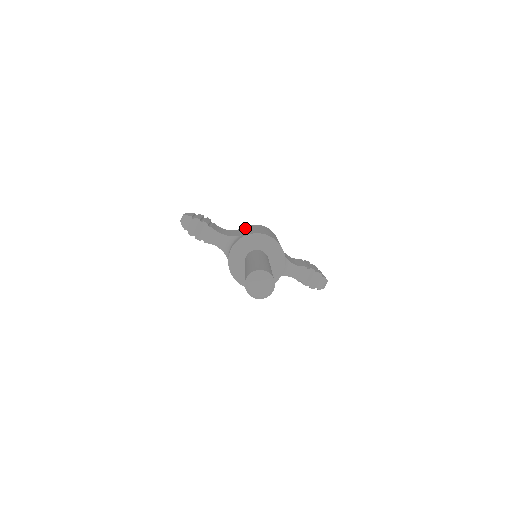
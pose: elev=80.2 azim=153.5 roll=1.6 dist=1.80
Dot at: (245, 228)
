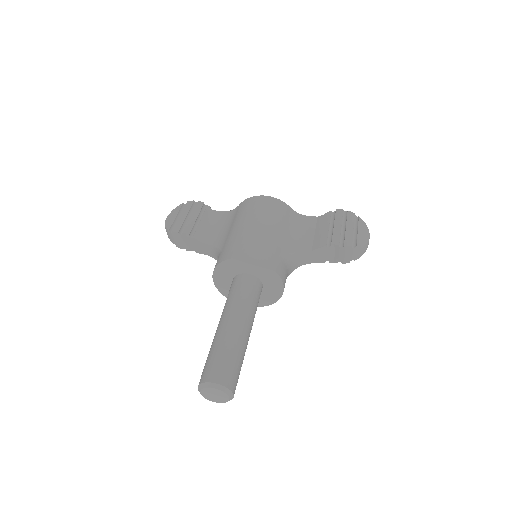
Dot at: (235, 216)
